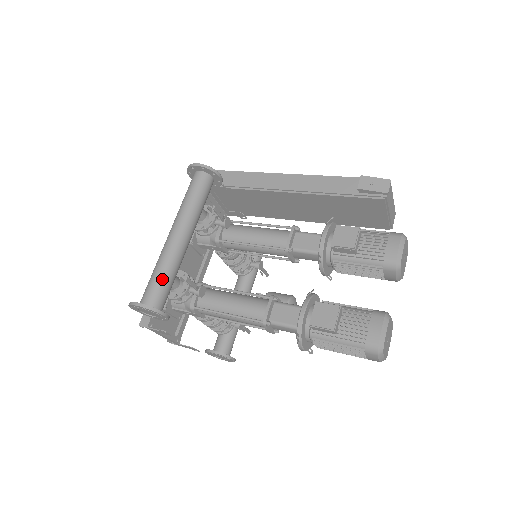
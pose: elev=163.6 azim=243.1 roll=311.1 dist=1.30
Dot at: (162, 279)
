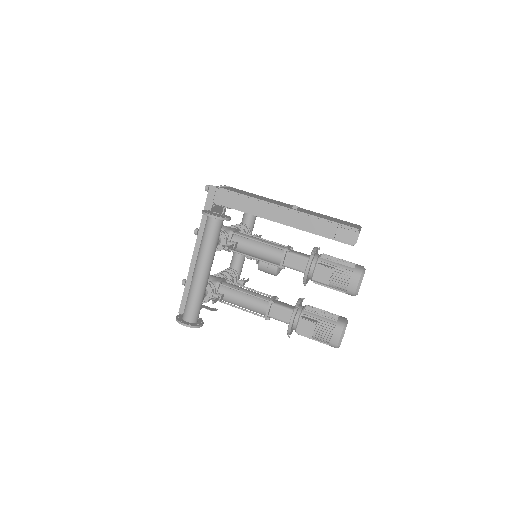
Dot at: (196, 304)
